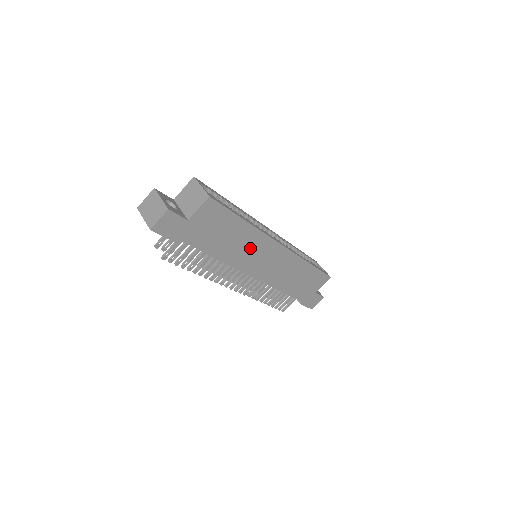
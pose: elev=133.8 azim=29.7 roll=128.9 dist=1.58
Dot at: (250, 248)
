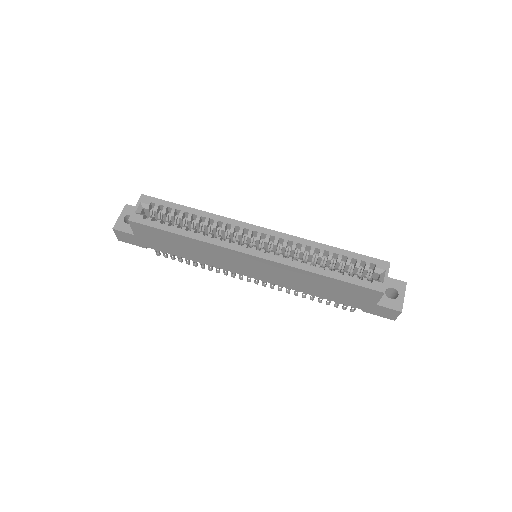
Dot at: (216, 255)
